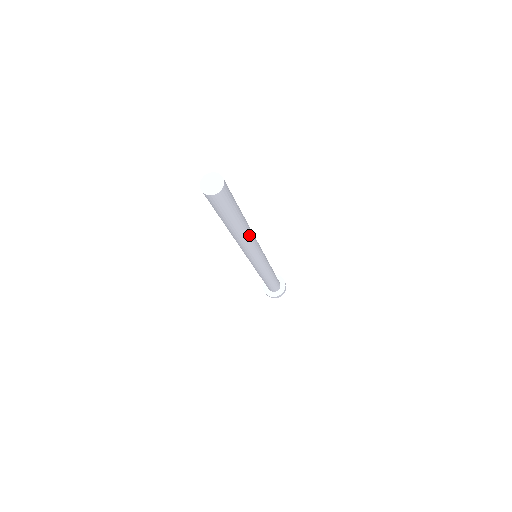
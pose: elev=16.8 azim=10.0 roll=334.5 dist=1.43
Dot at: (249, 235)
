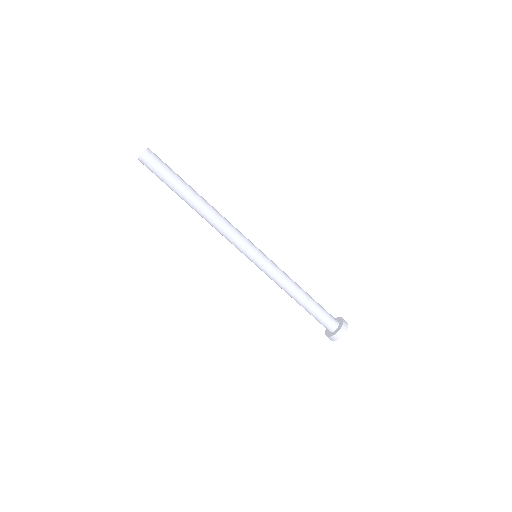
Dot at: (213, 209)
